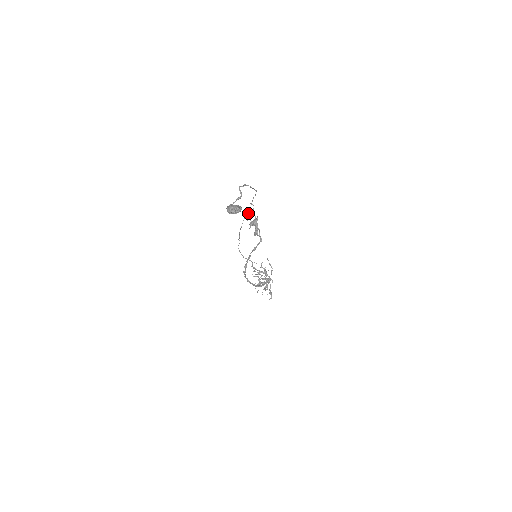
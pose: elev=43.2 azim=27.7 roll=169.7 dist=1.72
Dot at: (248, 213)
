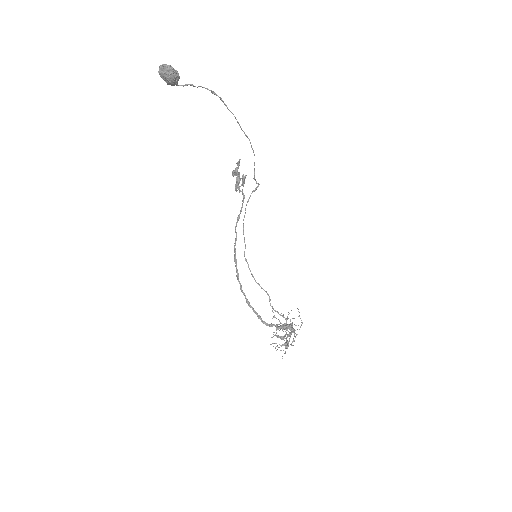
Dot at: (236, 167)
